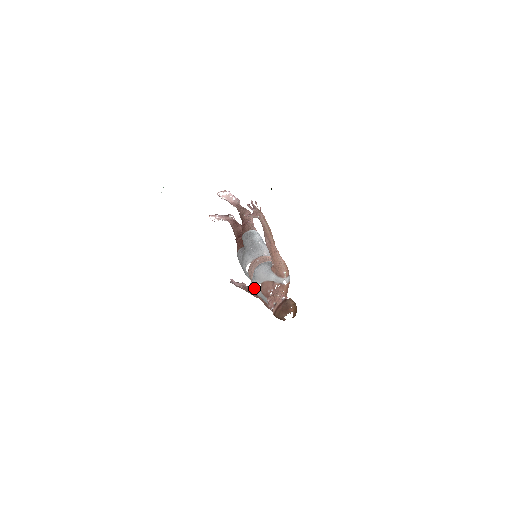
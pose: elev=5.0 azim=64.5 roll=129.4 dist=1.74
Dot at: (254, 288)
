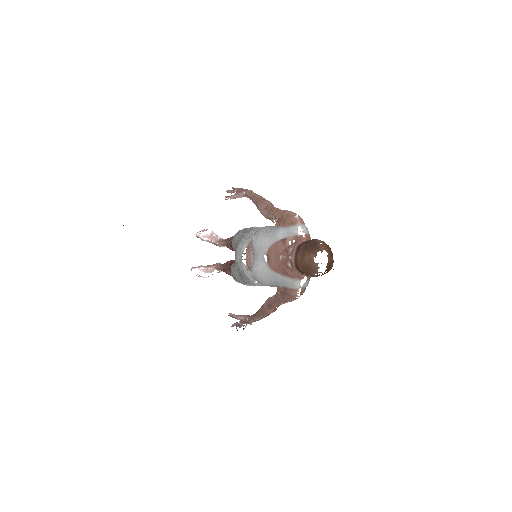
Dot at: (258, 268)
